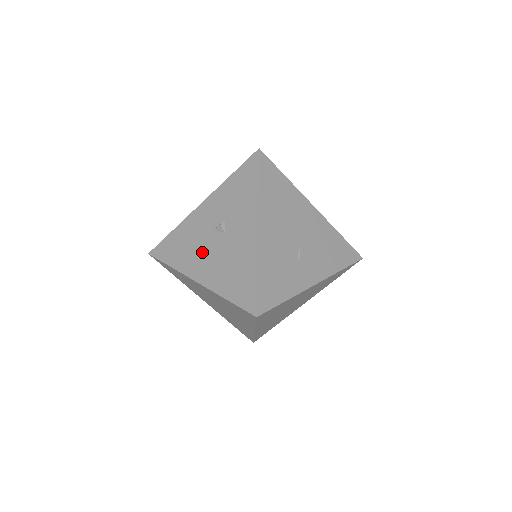
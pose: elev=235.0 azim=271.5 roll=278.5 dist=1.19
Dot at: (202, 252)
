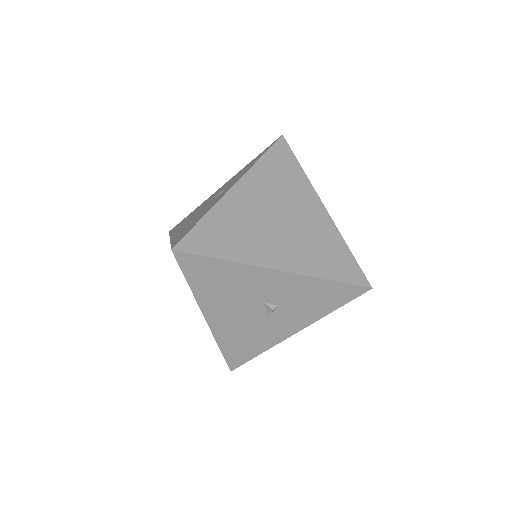
Dot at: (234, 307)
